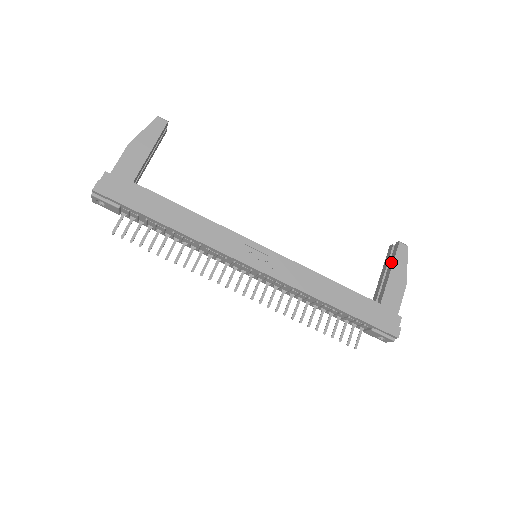
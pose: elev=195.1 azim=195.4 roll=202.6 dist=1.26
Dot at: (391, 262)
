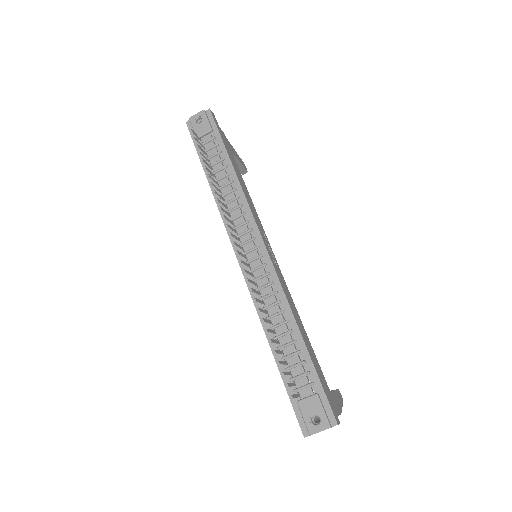
Dot at: occluded
